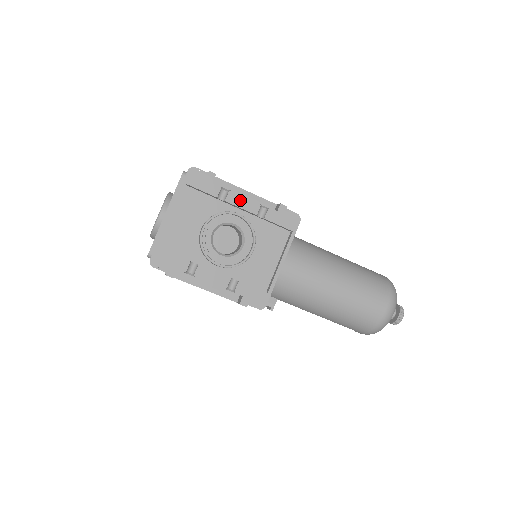
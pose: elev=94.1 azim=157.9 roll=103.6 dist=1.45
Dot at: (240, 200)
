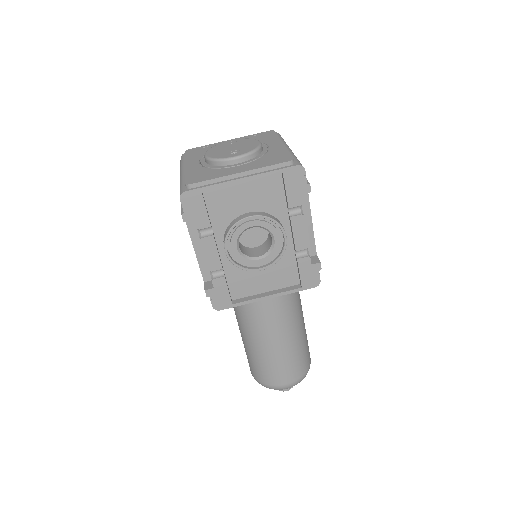
Dot at: (300, 229)
